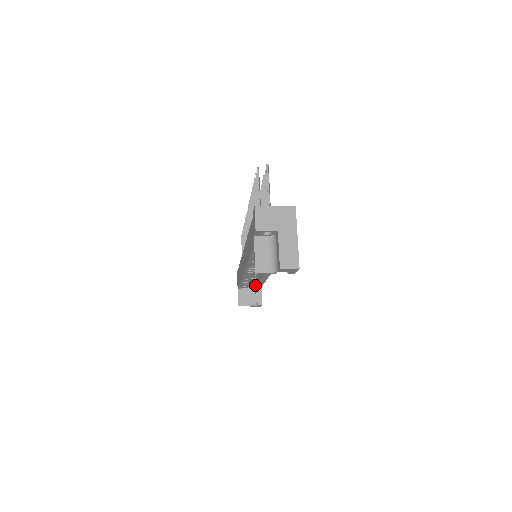
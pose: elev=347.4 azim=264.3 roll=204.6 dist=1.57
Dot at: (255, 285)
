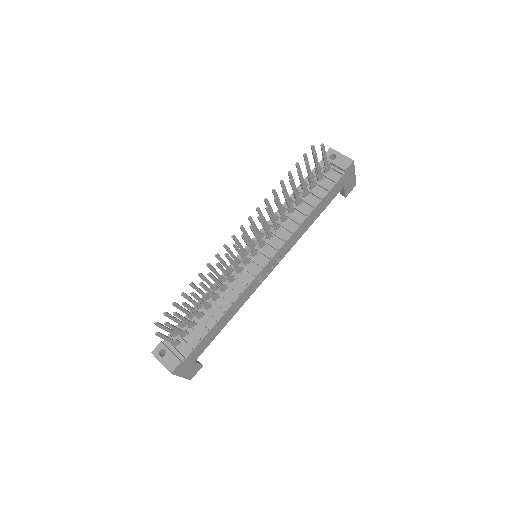
Dot at: occluded
